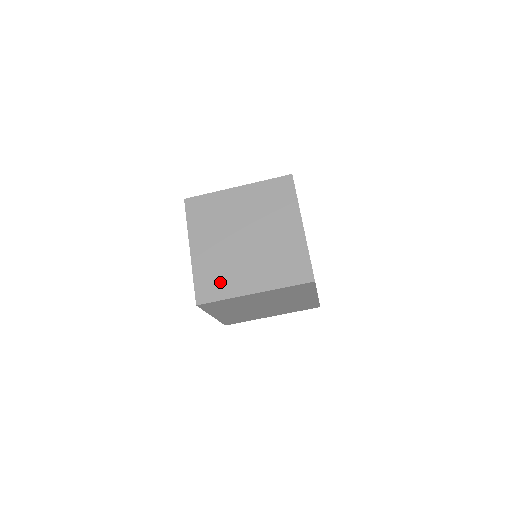
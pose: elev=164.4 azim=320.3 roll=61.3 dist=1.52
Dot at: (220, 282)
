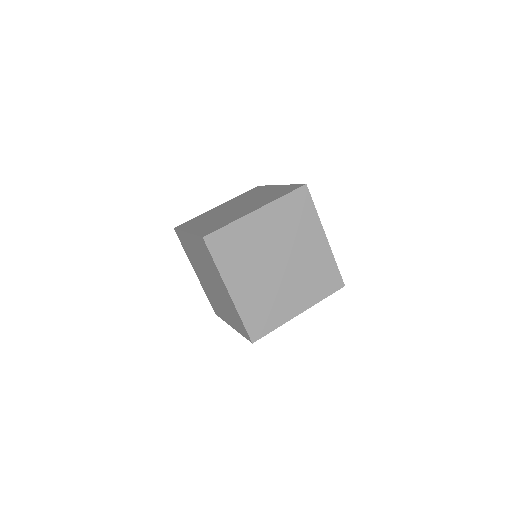
Dot at: (268, 314)
